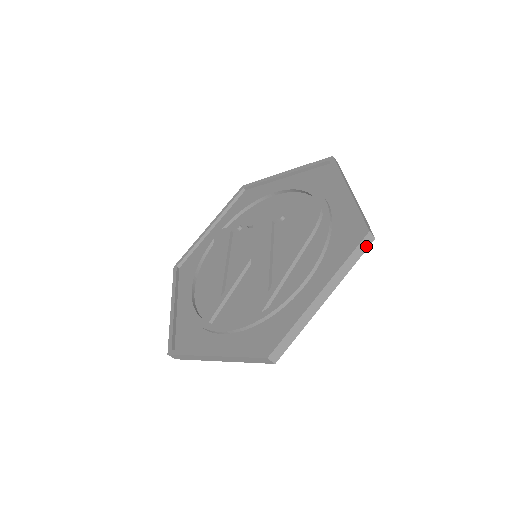
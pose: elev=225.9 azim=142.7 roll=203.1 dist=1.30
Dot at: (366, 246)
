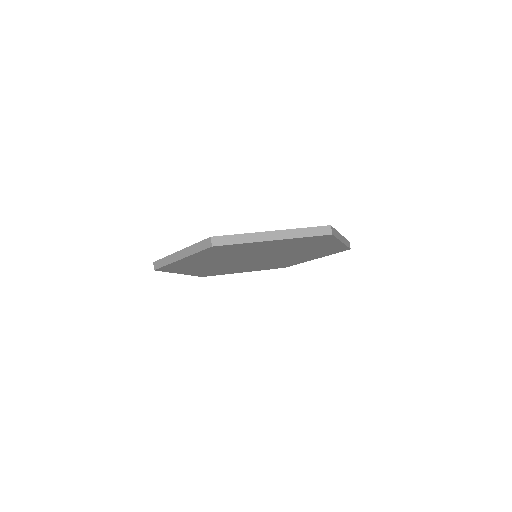
Dot at: (349, 246)
